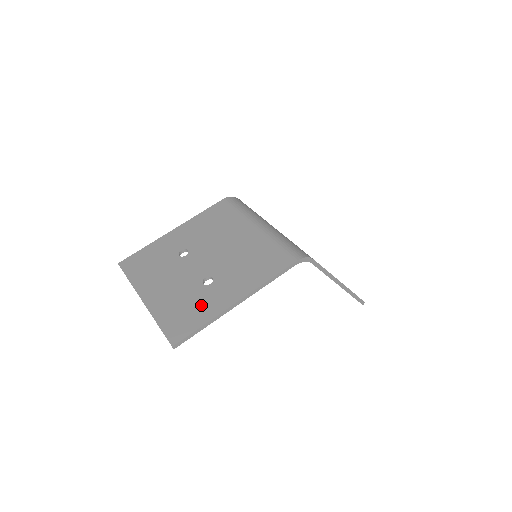
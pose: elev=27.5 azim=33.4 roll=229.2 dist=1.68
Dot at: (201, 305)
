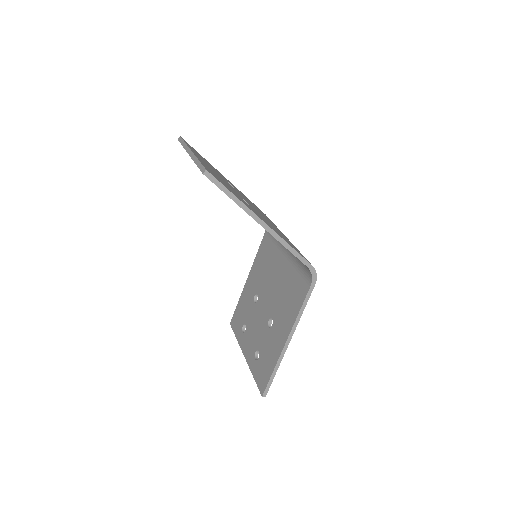
Dot at: occluded
